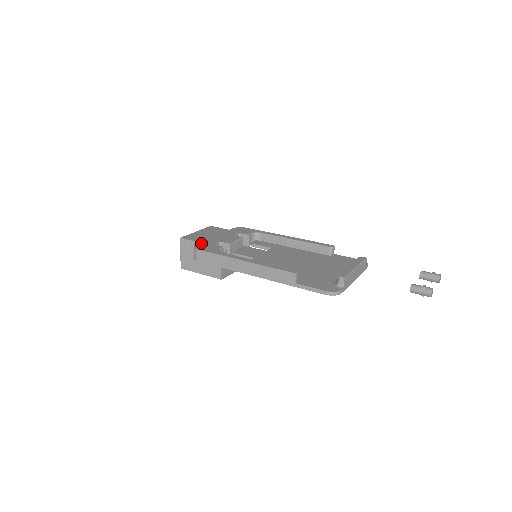
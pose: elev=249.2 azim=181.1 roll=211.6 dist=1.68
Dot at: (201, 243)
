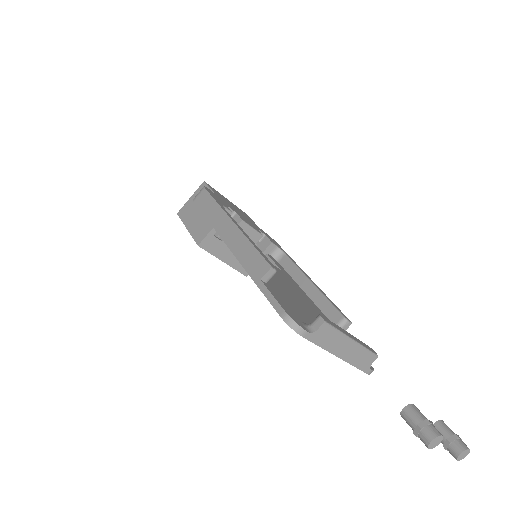
Dot at: occluded
